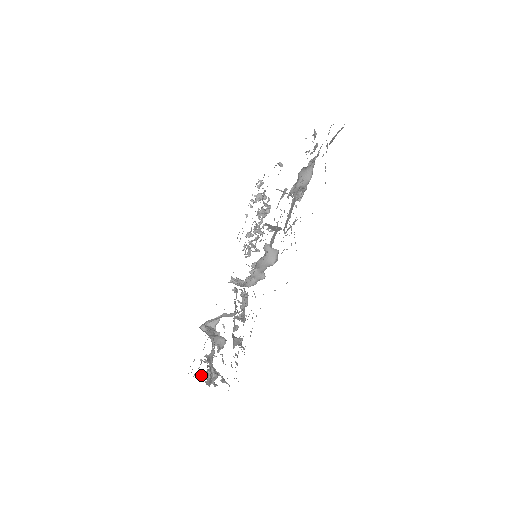
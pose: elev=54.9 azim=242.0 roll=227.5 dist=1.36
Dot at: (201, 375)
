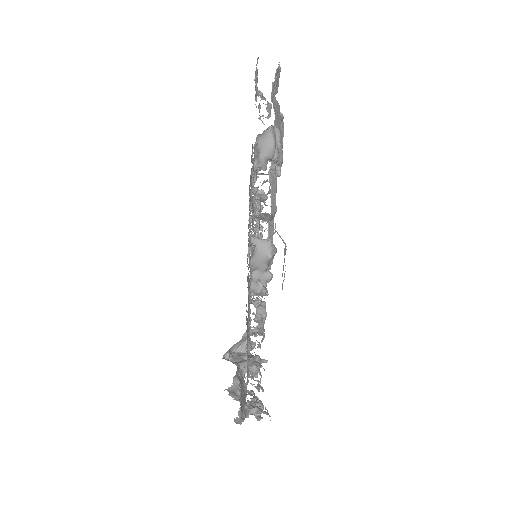
Dot at: occluded
